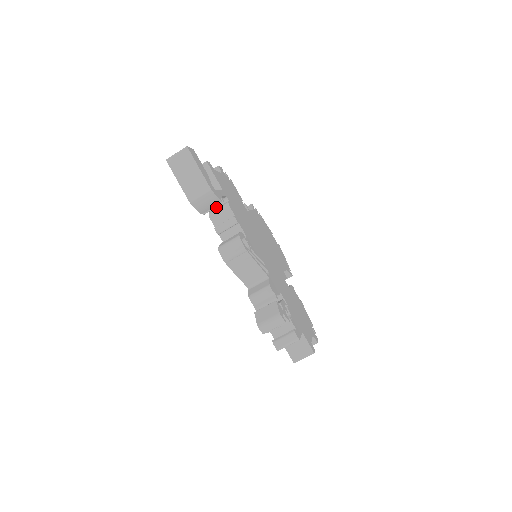
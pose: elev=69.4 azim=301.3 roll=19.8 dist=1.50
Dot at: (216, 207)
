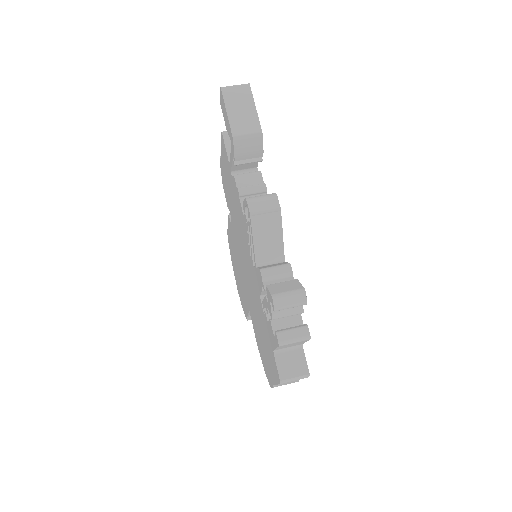
Dot at: occluded
